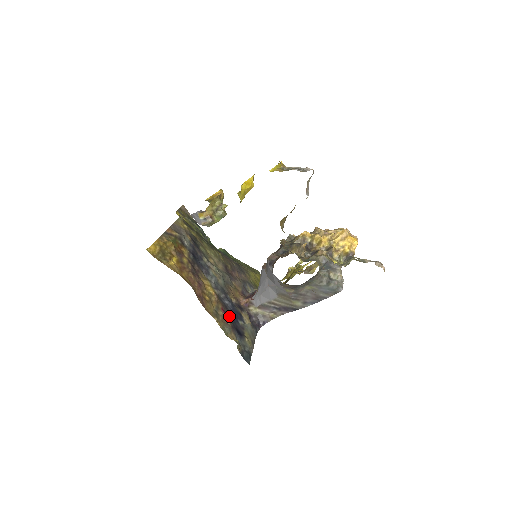
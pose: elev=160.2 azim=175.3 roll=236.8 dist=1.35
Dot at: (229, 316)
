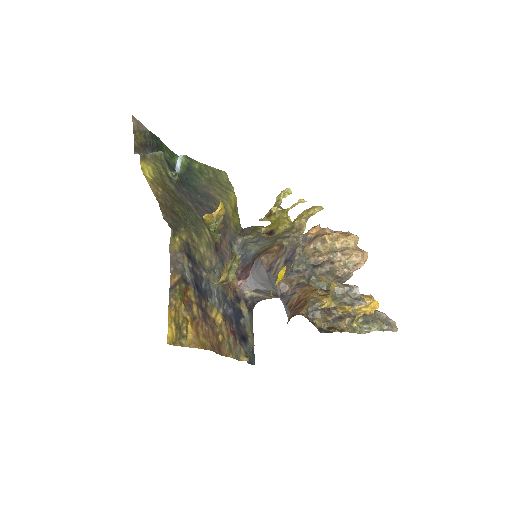
Dot at: (234, 328)
